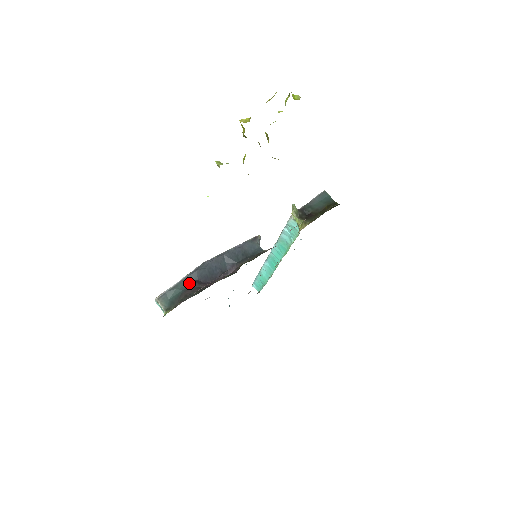
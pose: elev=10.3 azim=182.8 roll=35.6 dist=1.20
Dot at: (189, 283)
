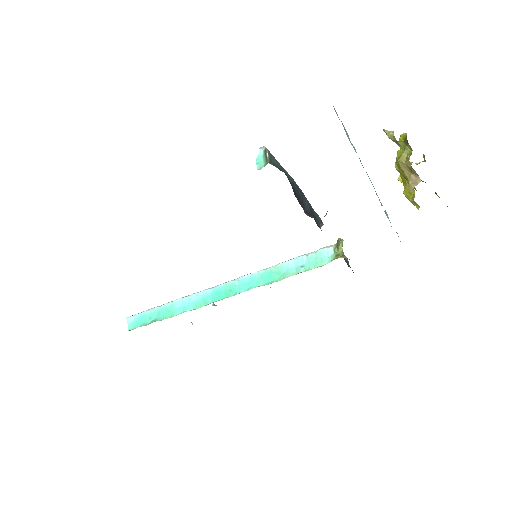
Dot at: (287, 176)
